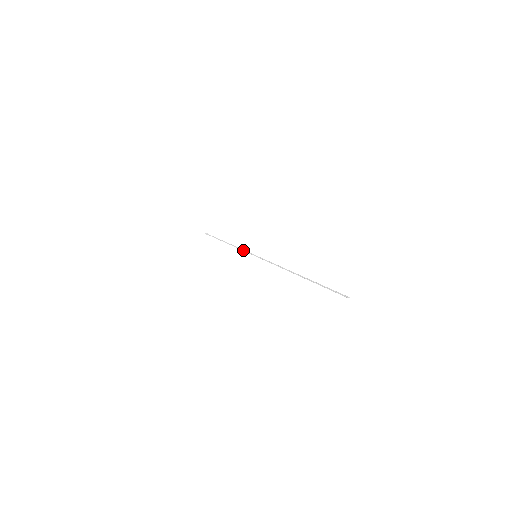
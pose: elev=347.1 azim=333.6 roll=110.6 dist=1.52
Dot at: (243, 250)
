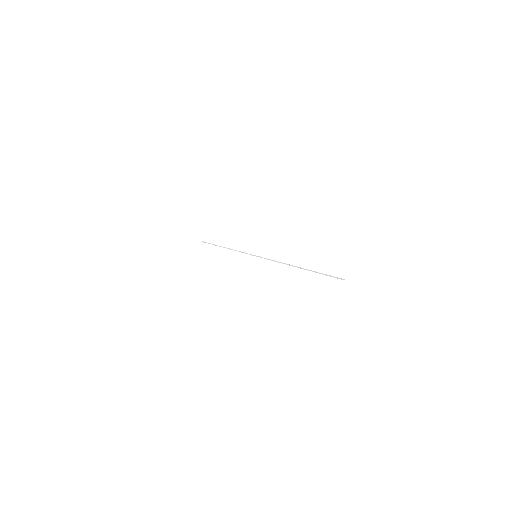
Dot at: (243, 252)
